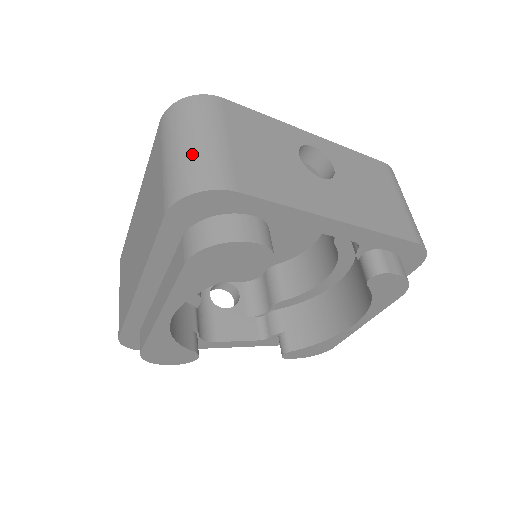
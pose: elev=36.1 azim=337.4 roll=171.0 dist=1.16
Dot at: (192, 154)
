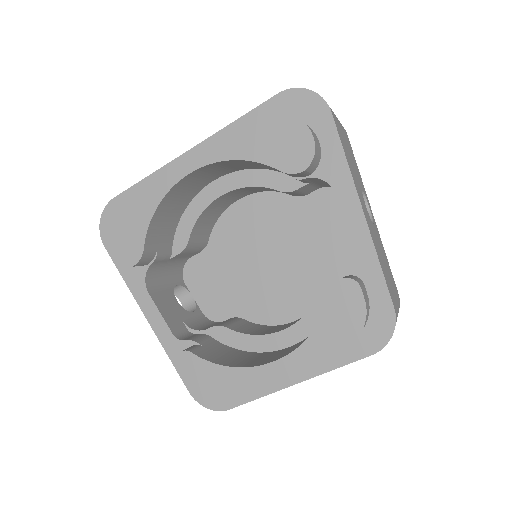
Dot at: occluded
